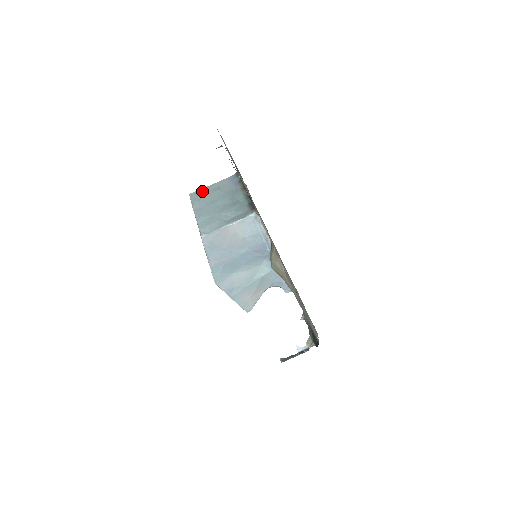
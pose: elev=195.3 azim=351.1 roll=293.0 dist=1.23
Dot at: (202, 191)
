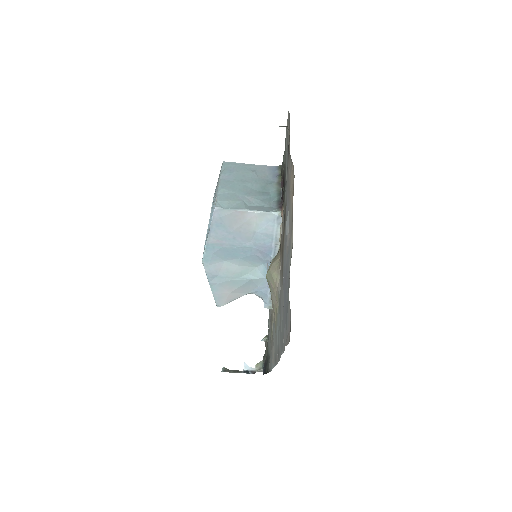
Dot at: (237, 165)
